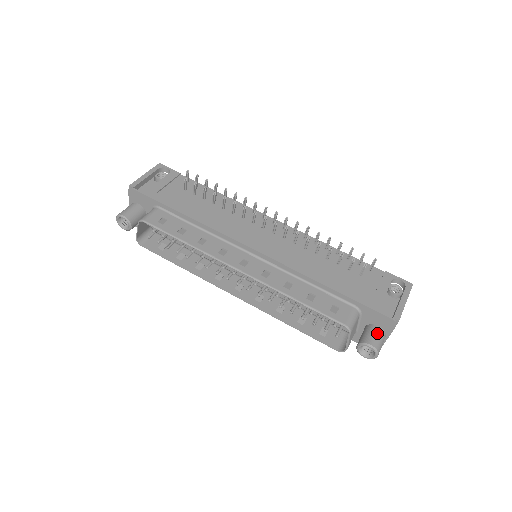
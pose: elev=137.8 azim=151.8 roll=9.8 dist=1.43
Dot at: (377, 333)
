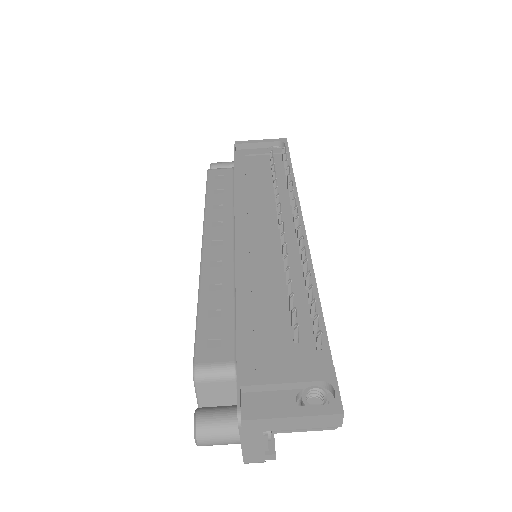
Dot at: (224, 417)
